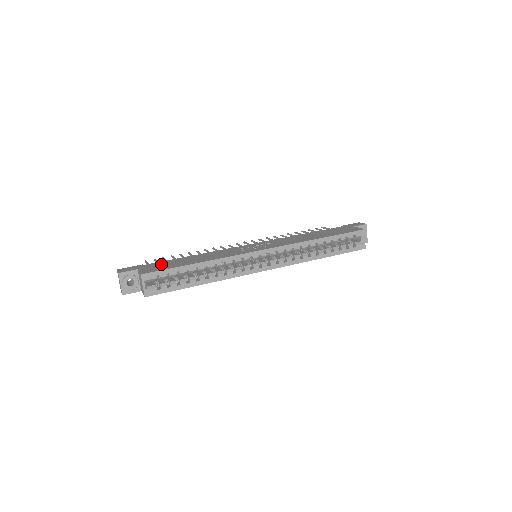
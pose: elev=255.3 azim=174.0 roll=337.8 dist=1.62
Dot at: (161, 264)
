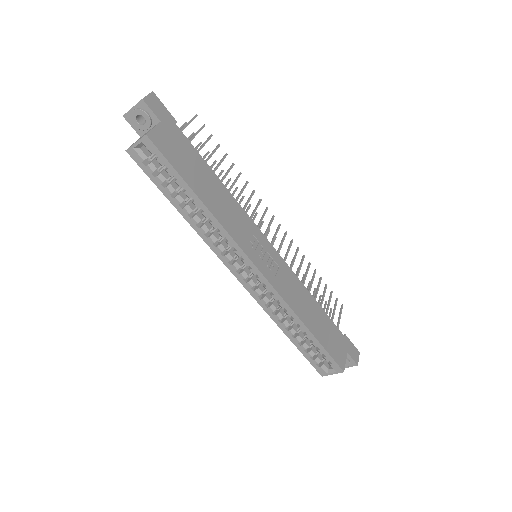
Dot at: (183, 148)
